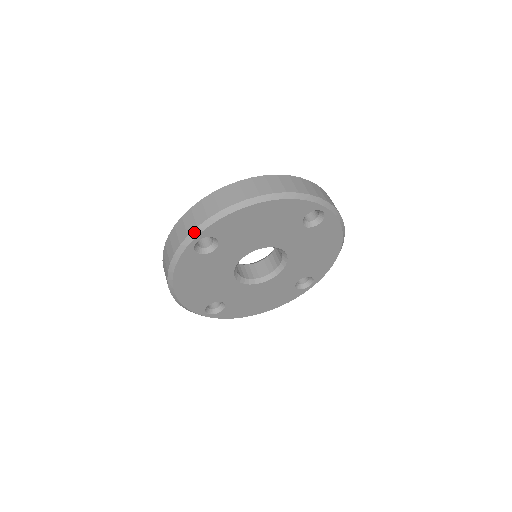
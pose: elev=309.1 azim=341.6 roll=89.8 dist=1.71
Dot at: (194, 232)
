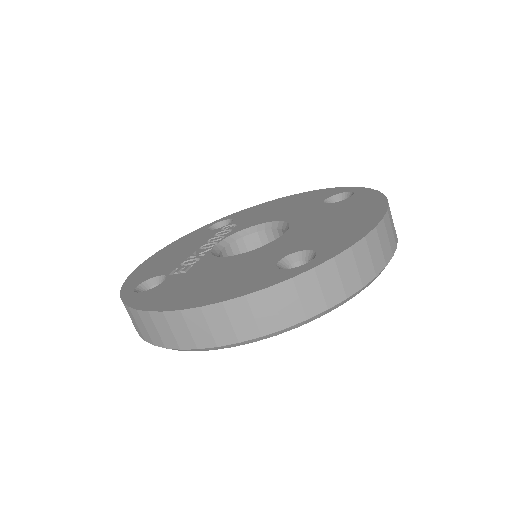
Dot at: occluded
